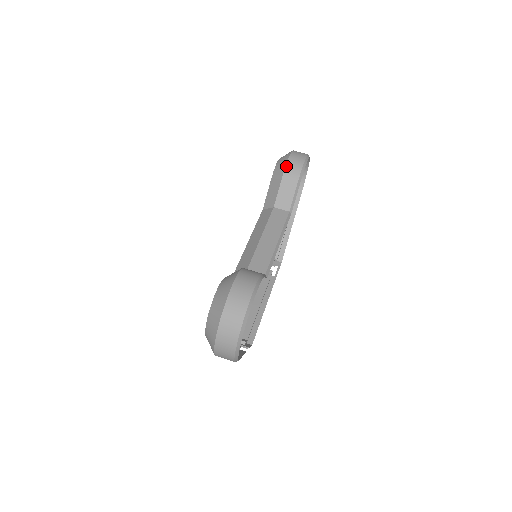
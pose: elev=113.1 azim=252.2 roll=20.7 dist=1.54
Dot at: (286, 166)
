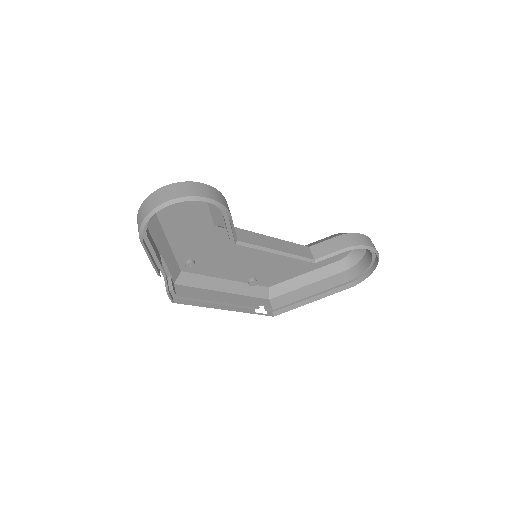
Dot at: (351, 233)
